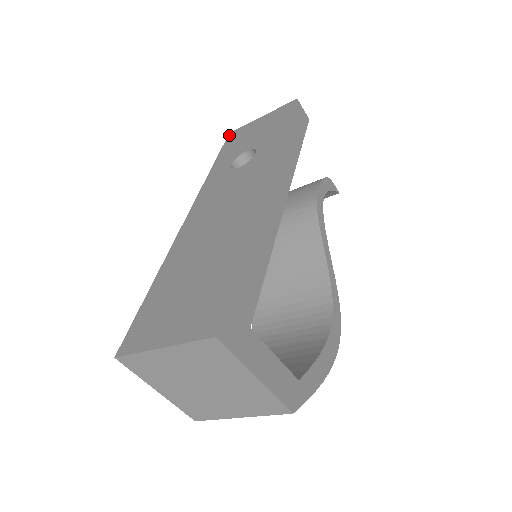
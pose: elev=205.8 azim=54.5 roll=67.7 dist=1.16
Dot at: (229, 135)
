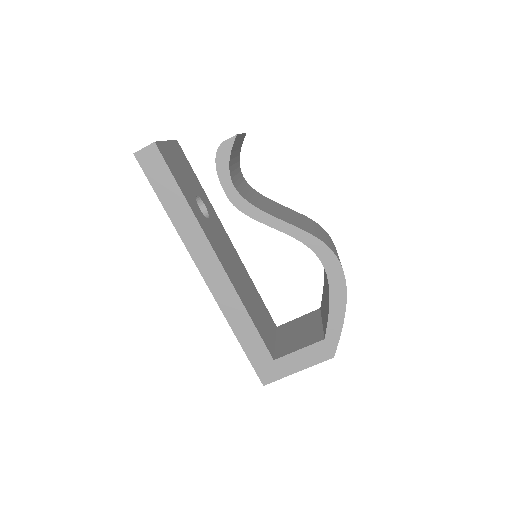
Dot at: occluded
